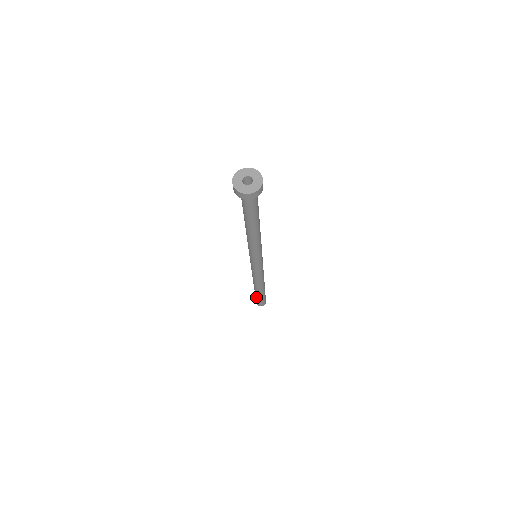
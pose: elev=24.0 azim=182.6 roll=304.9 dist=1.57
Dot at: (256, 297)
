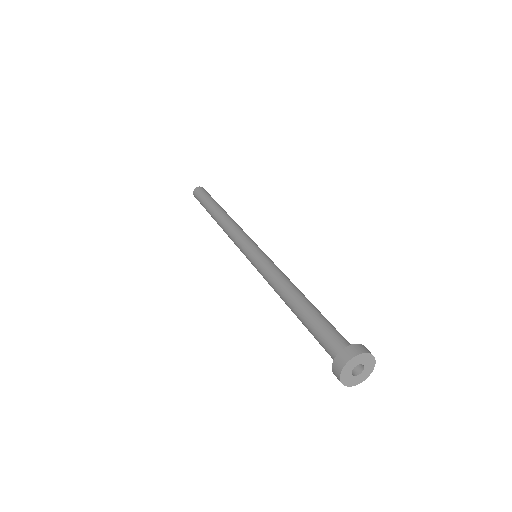
Dot at: occluded
